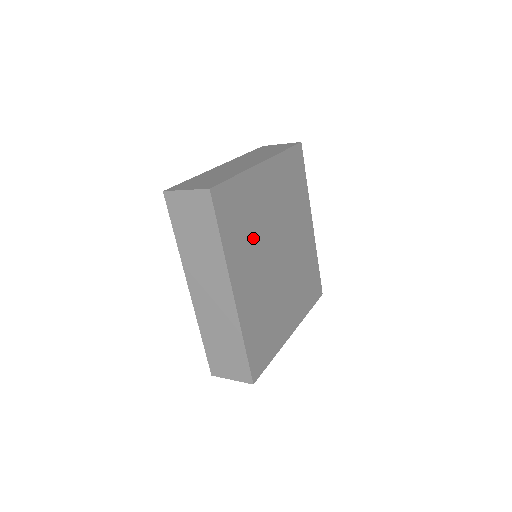
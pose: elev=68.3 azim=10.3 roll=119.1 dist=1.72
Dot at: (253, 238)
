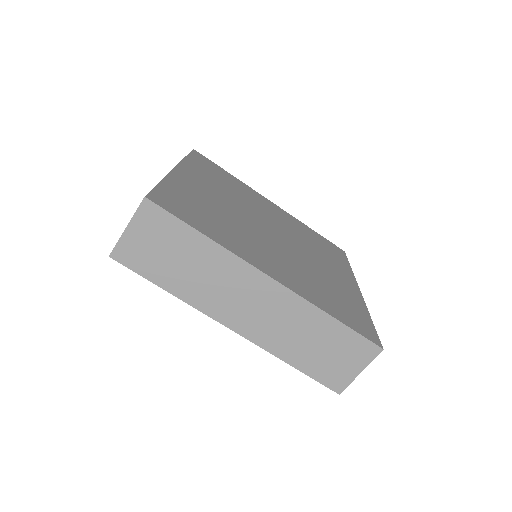
Dot at: (234, 226)
